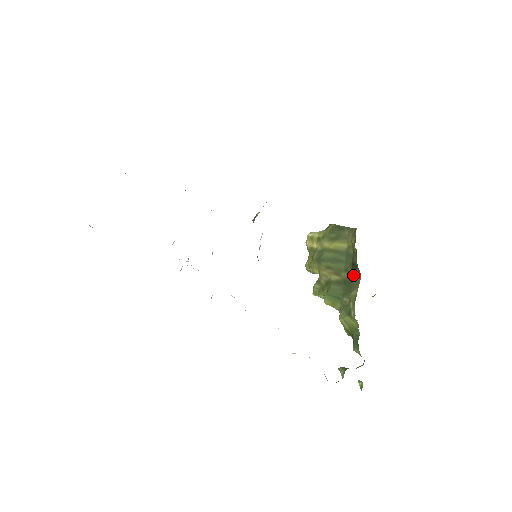
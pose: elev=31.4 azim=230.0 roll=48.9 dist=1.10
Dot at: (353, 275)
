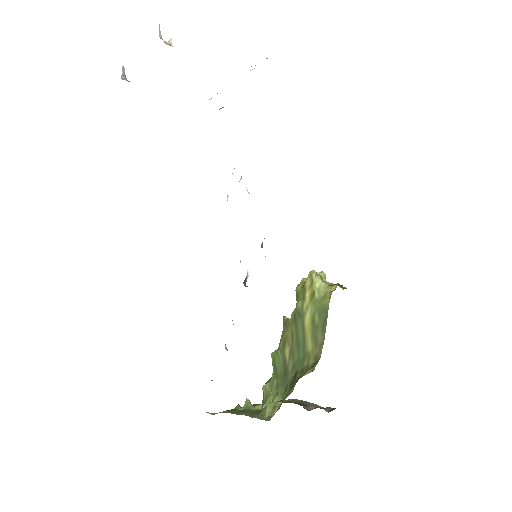
Dot at: (289, 383)
